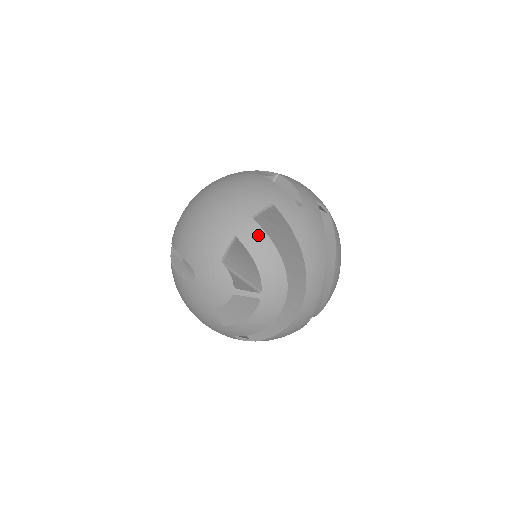
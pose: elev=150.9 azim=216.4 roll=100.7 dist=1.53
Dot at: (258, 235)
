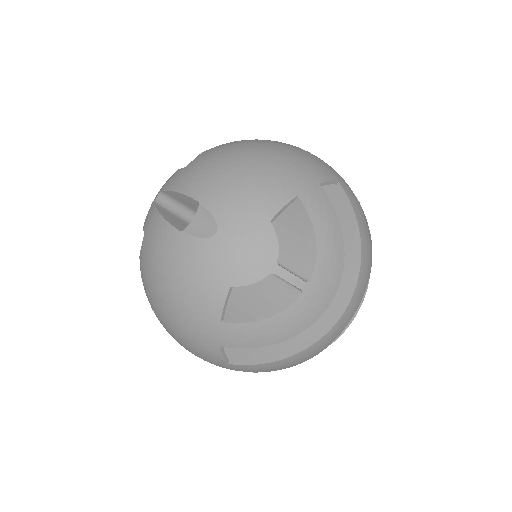
Dot at: (325, 206)
